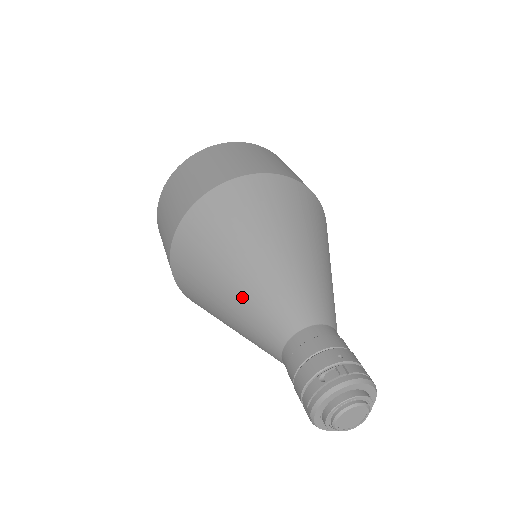
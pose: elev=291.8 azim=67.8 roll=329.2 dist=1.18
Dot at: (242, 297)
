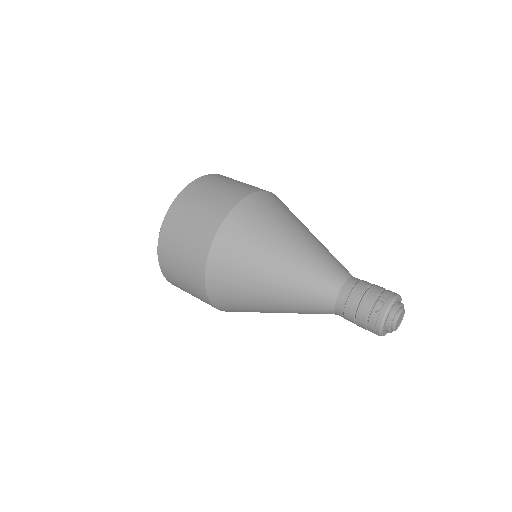
Dot at: (288, 292)
